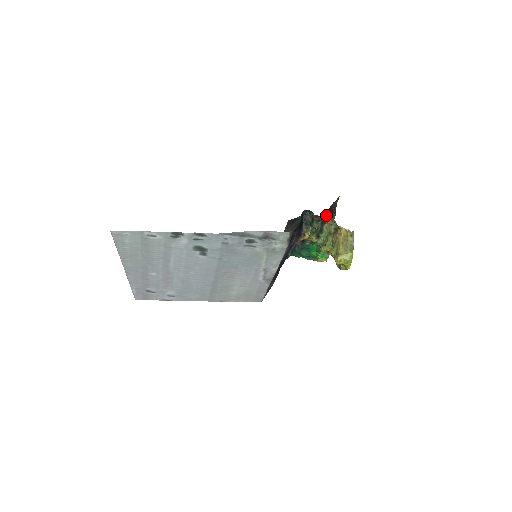
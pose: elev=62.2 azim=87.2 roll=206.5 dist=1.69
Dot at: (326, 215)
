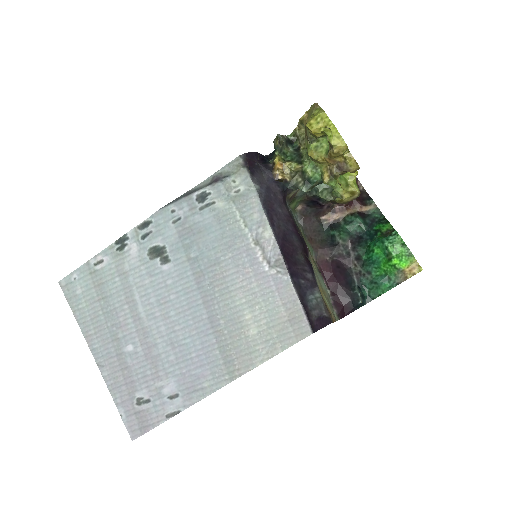
Dot at: (357, 204)
